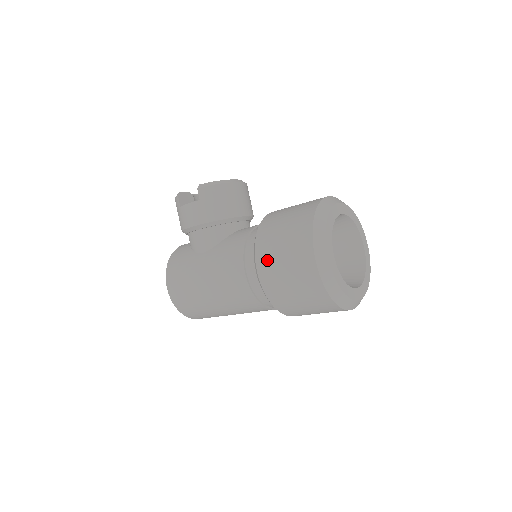
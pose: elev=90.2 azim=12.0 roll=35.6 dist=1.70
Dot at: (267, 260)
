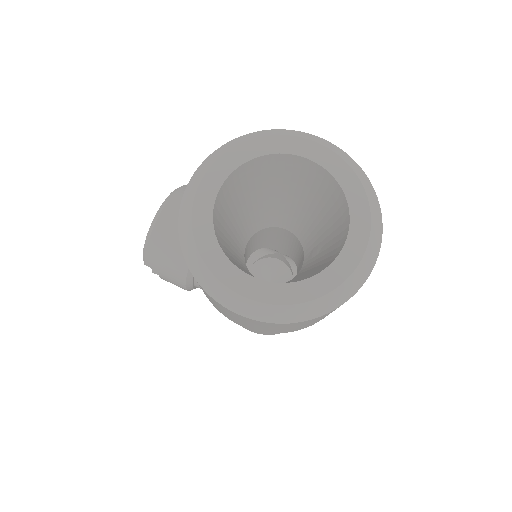
Dot at: (228, 317)
